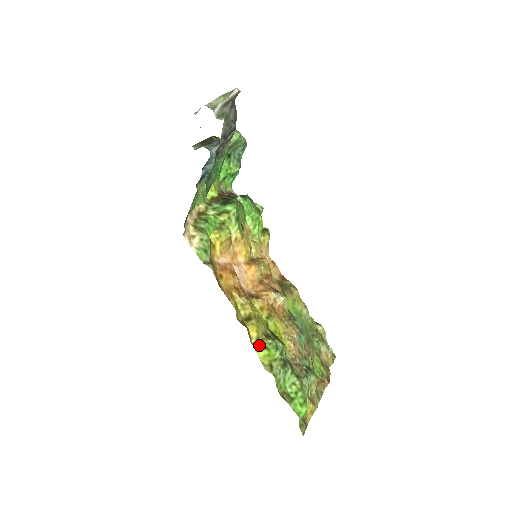
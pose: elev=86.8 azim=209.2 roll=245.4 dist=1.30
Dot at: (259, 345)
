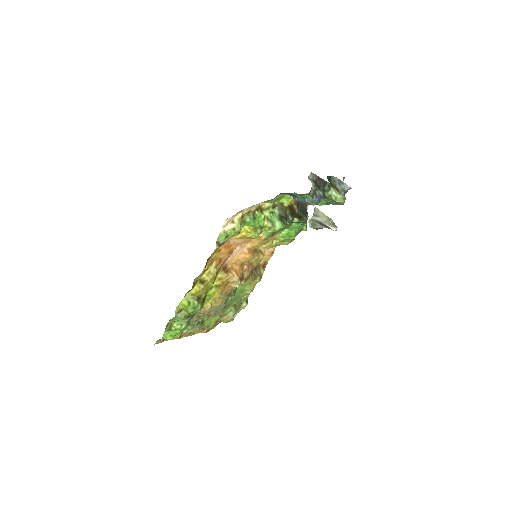
Dot at: (189, 298)
